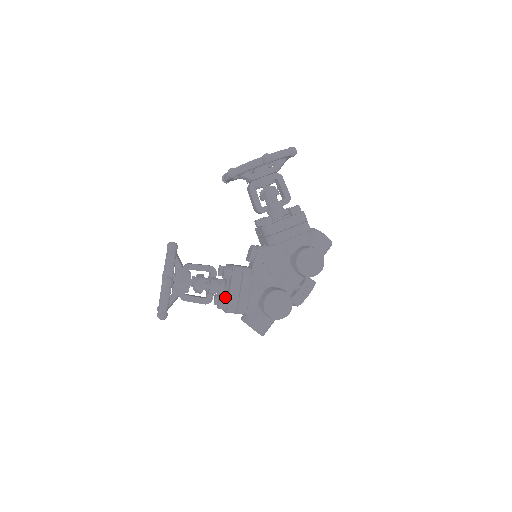
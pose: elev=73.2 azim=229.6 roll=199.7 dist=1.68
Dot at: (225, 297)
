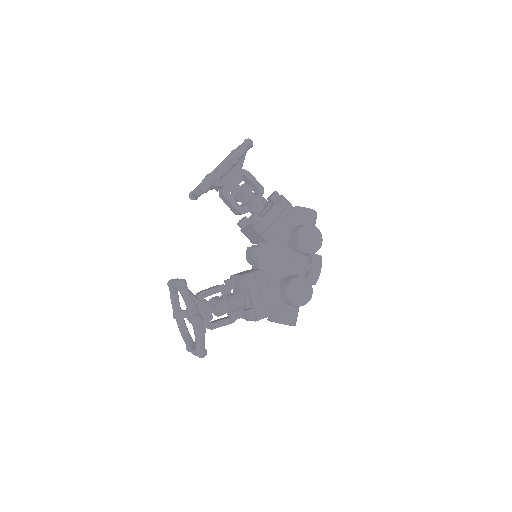
Dot at: (248, 307)
